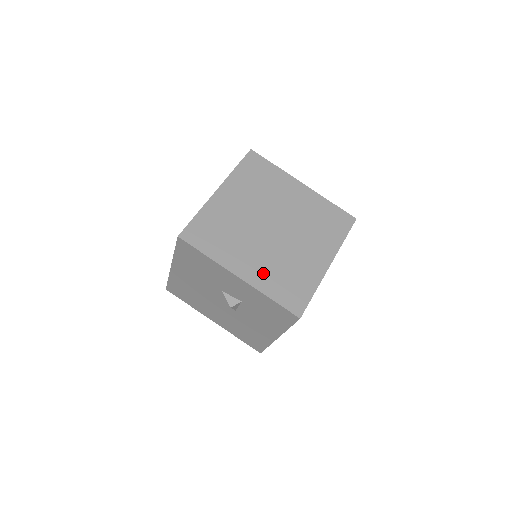
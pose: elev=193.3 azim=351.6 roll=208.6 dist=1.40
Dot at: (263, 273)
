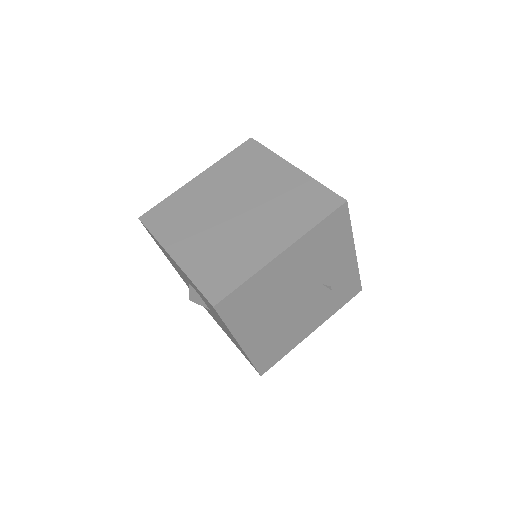
Dot at: (198, 255)
